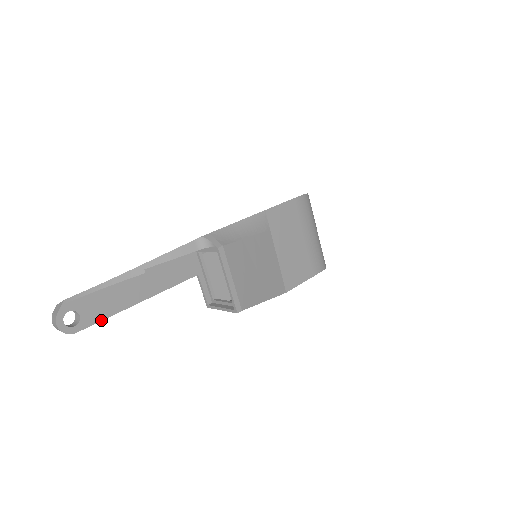
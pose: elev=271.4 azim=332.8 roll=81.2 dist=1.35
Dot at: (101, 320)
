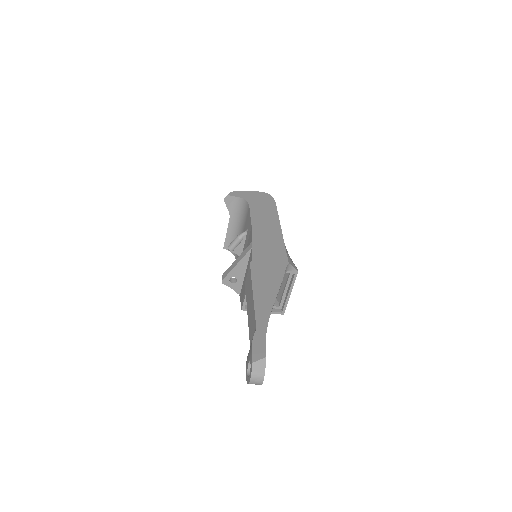
Dot at: occluded
